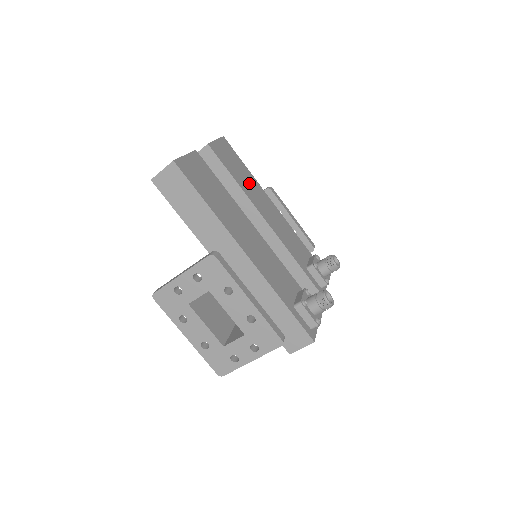
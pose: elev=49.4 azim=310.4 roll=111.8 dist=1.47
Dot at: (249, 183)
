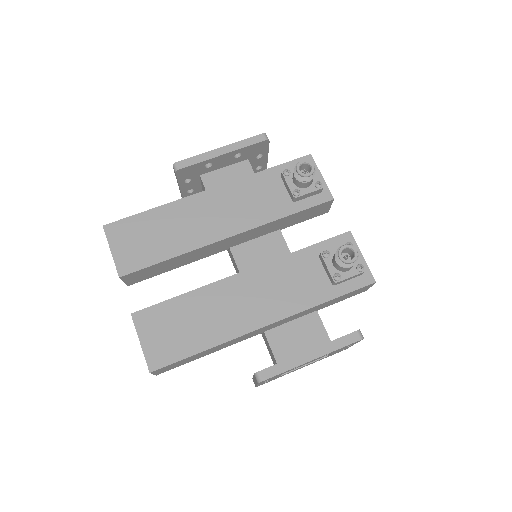
Dot at: (173, 227)
